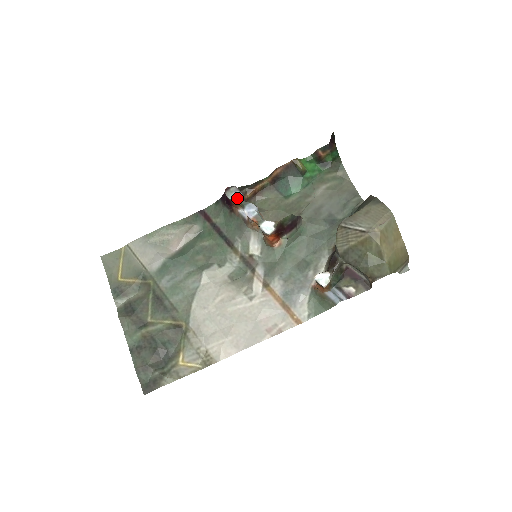
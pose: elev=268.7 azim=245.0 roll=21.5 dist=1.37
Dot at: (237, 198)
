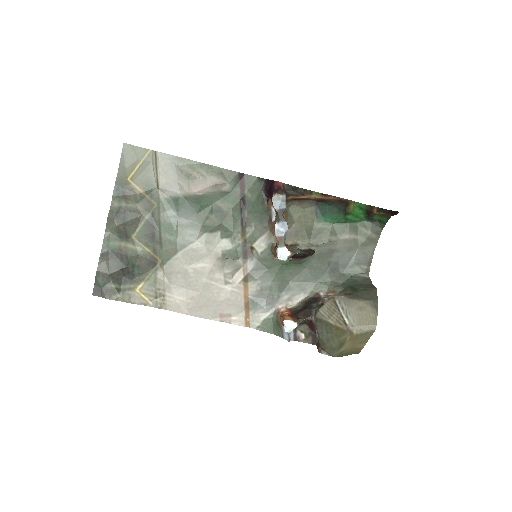
Dot at: (279, 209)
